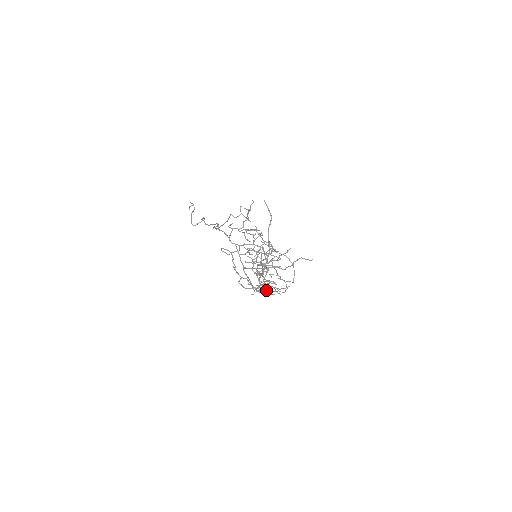
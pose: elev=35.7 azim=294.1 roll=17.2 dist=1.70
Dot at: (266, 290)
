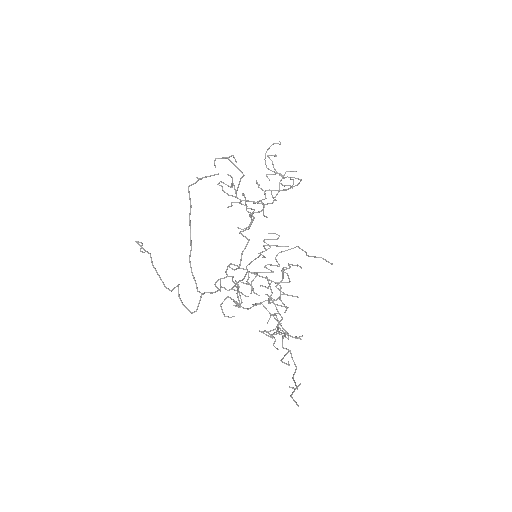
Dot at: (284, 294)
